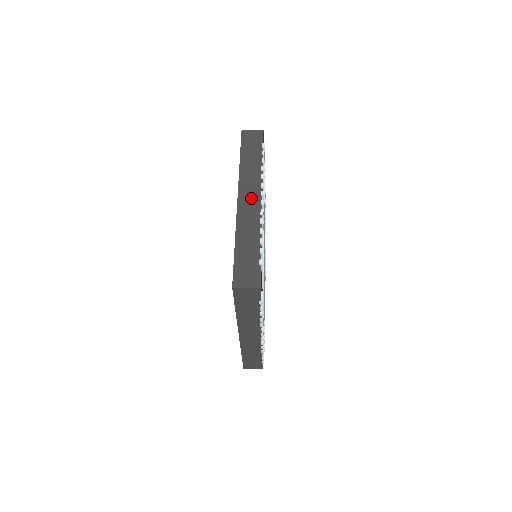
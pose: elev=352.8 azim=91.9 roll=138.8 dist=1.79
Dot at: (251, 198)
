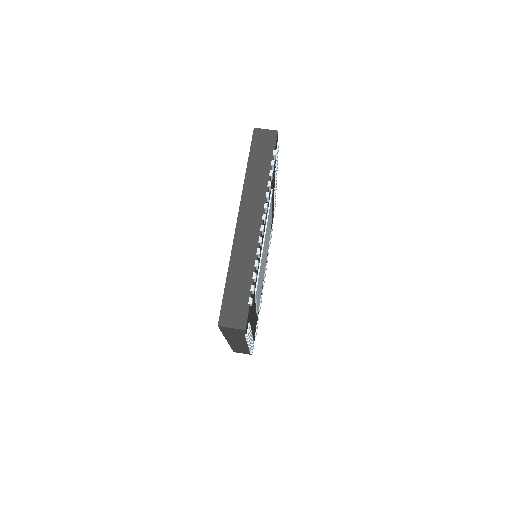
Dot at: (251, 220)
